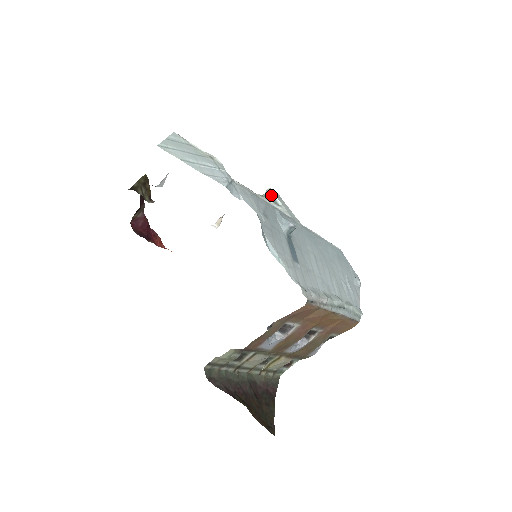
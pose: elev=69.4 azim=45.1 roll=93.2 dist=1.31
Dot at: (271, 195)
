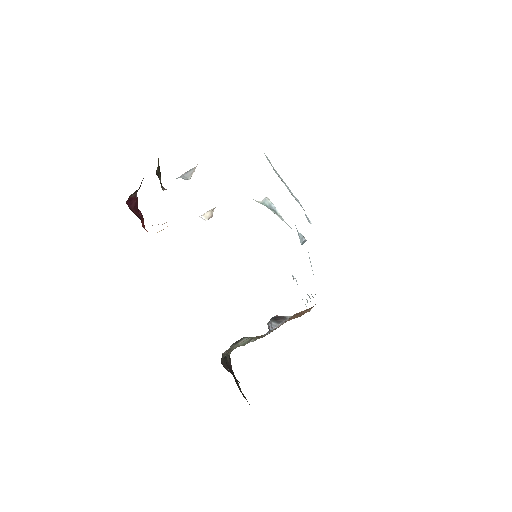
Dot at: (271, 205)
